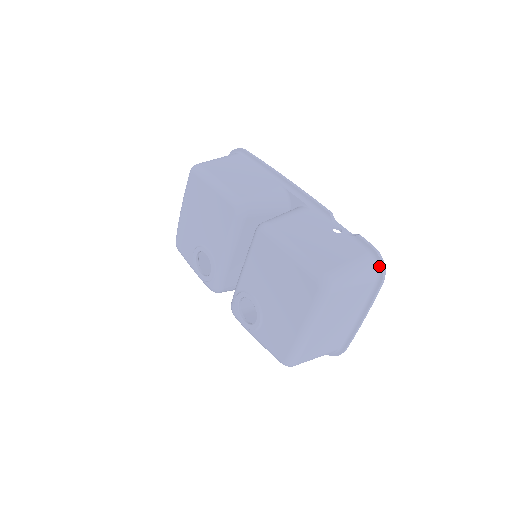
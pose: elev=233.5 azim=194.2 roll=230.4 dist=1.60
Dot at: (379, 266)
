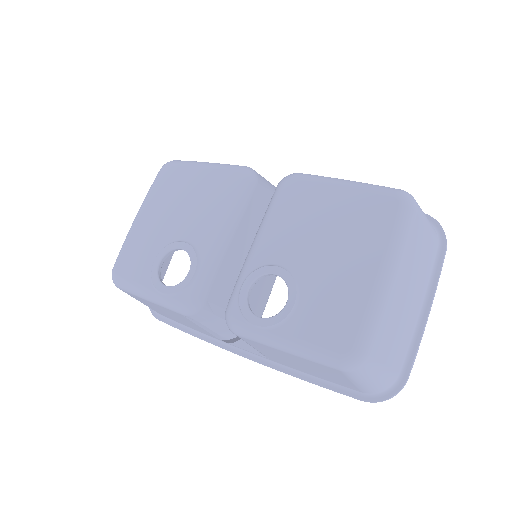
Dot at: (437, 228)
